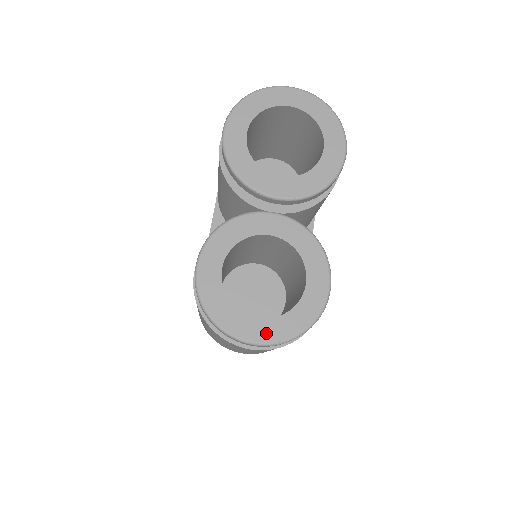
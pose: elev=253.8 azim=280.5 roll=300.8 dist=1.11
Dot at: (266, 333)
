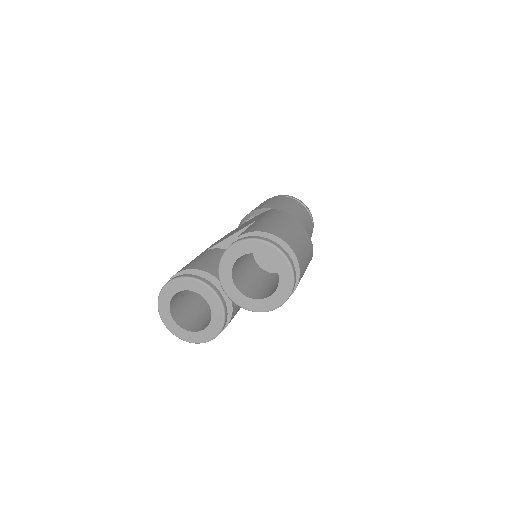
Dot at: (172, 327)
